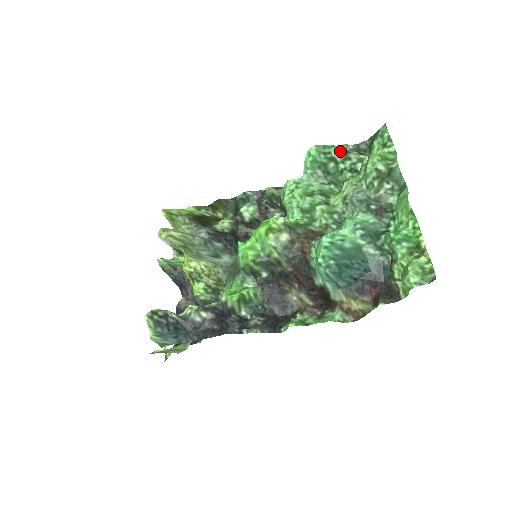
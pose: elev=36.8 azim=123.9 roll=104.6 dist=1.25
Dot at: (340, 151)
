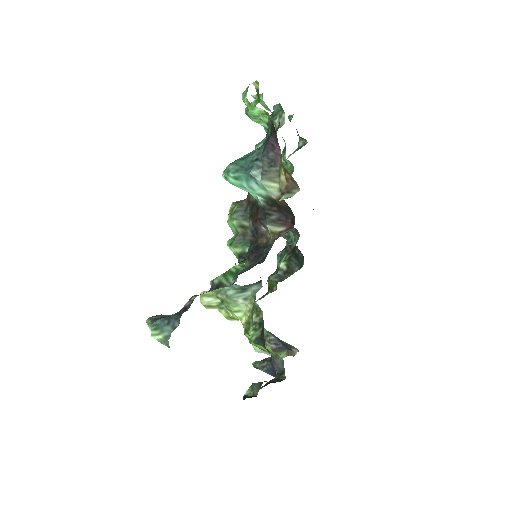
Dot at: occluded
